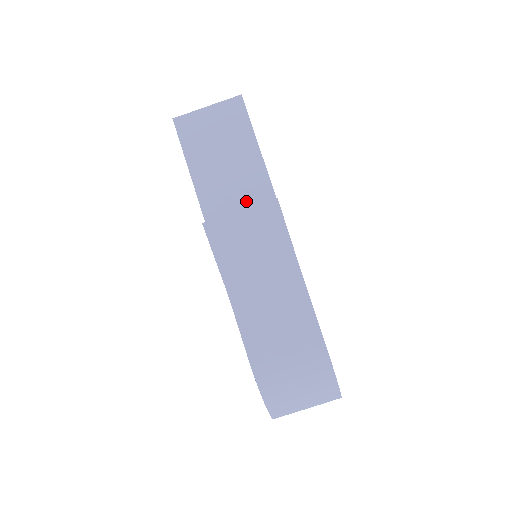
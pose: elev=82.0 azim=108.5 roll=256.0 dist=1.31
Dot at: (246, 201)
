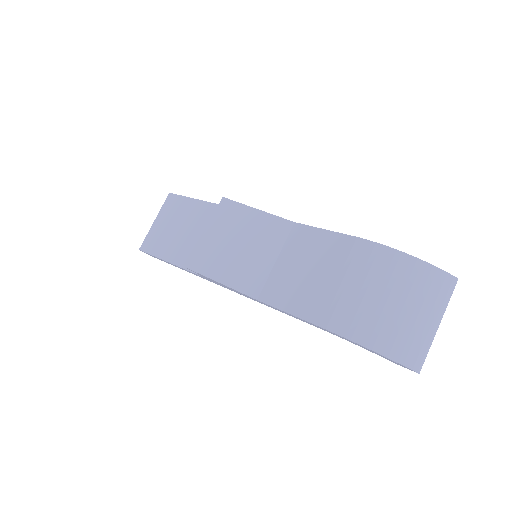
Dot at: occluded
